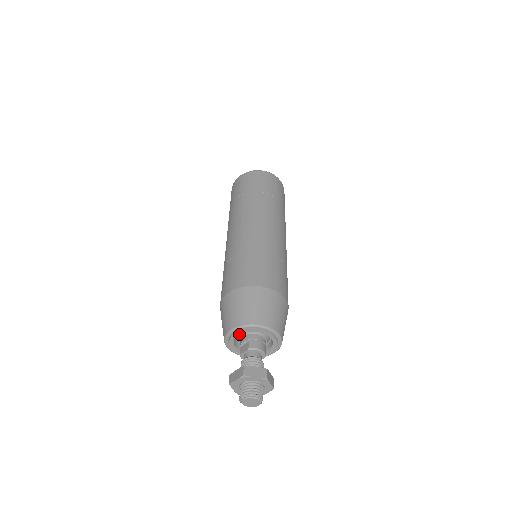
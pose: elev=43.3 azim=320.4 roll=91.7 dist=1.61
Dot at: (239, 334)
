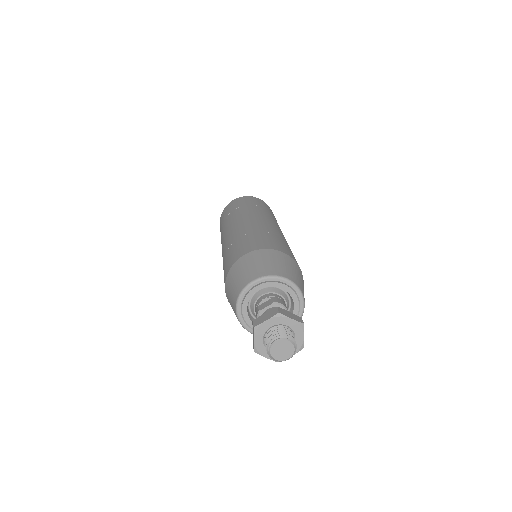
Dot at: (257, 293)
